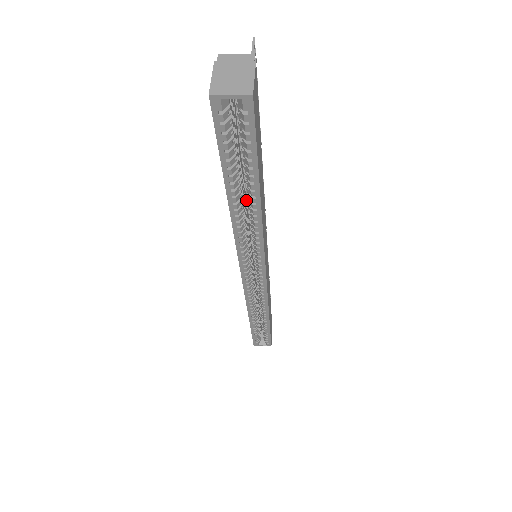
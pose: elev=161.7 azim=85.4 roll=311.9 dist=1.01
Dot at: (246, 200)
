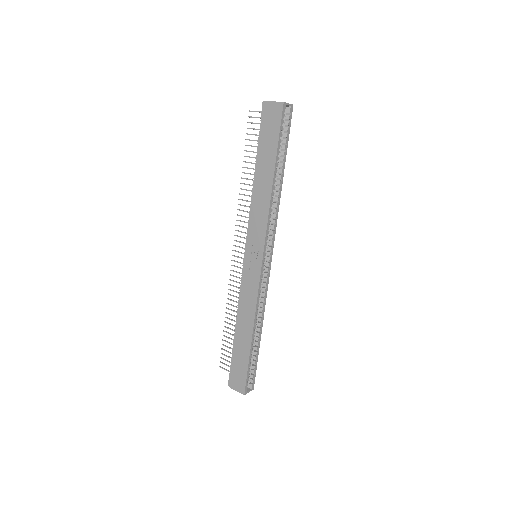
Dot at: occluded
